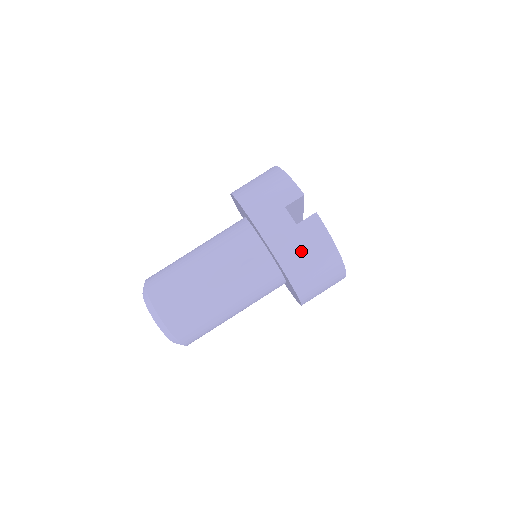
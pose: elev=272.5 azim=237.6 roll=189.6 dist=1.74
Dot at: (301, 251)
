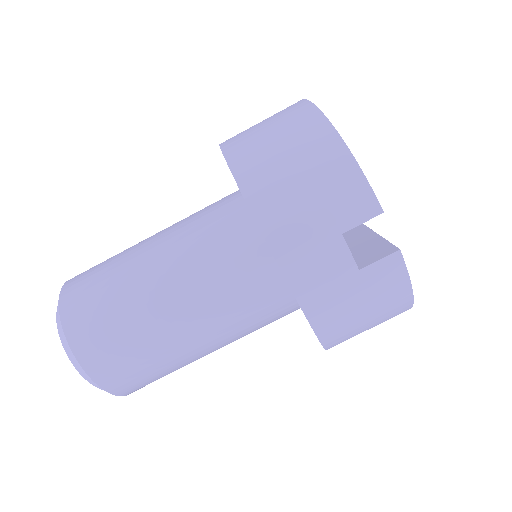
Dot at: (355, 310)
